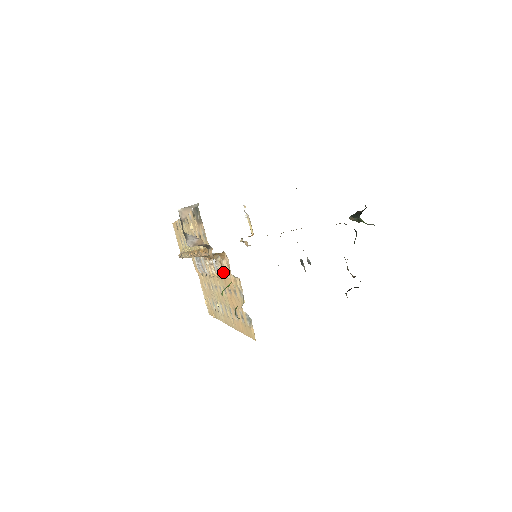
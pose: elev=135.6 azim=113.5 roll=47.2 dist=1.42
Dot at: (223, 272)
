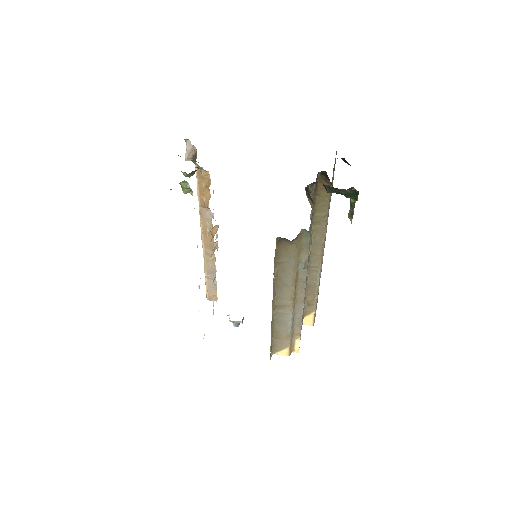
Dot at: occluded
